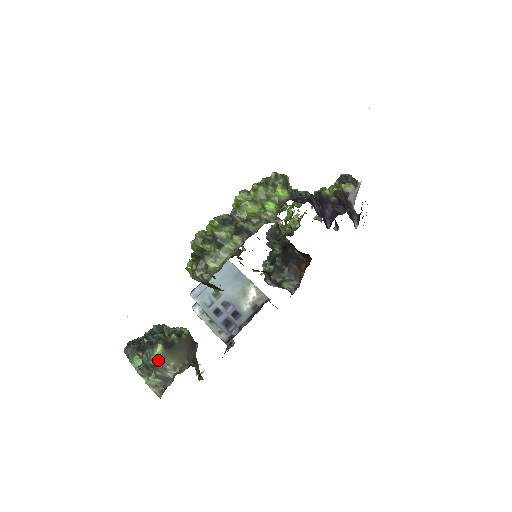
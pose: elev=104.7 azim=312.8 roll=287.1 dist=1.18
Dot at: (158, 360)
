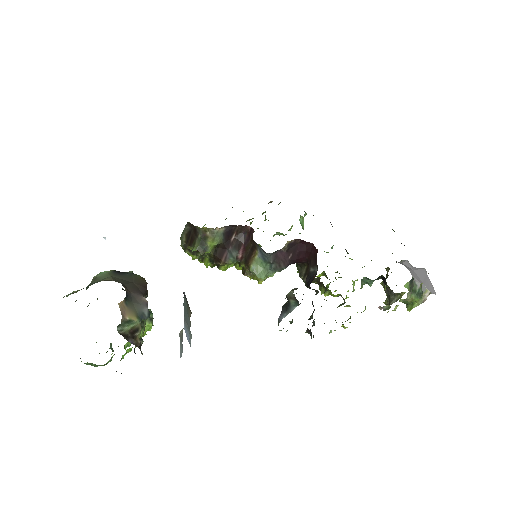
Dot at: (98, 278)
